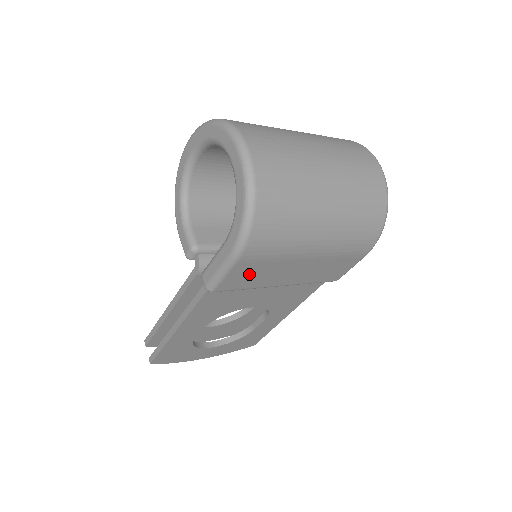
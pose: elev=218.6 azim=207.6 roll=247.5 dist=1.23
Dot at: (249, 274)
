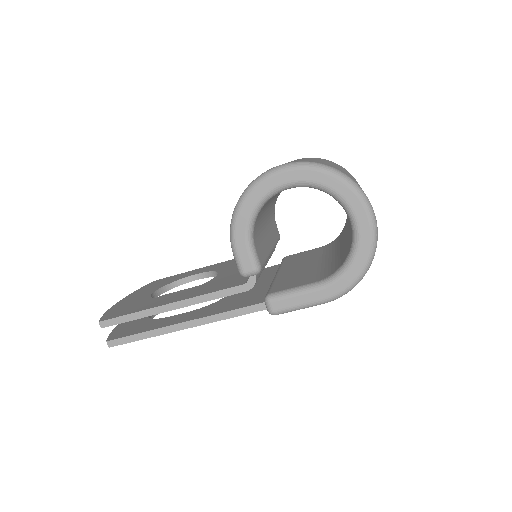
Dot at: occluded
